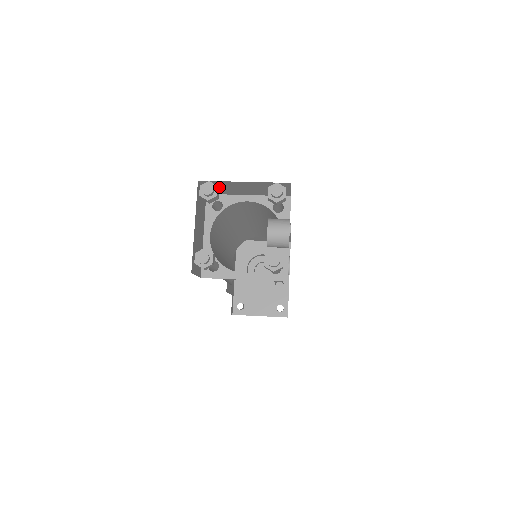
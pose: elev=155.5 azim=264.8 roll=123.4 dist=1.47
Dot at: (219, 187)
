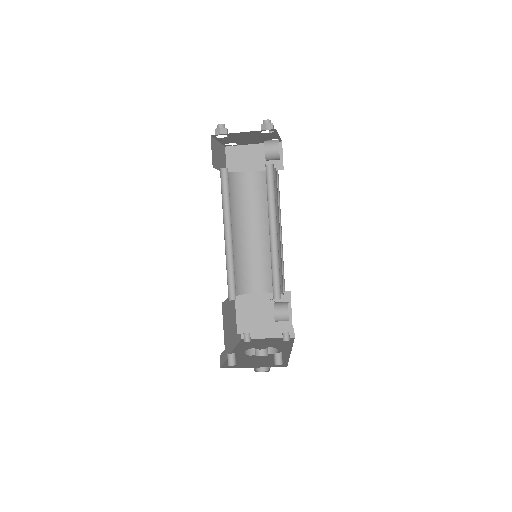
Dot at: (237, 158)
